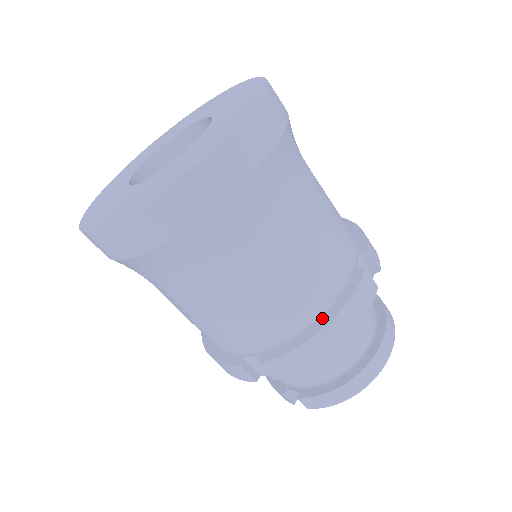
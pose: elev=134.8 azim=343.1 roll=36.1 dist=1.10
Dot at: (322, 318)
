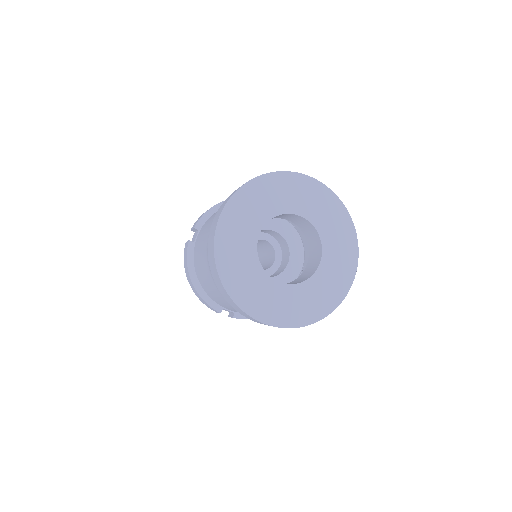
Dot at: occluded
